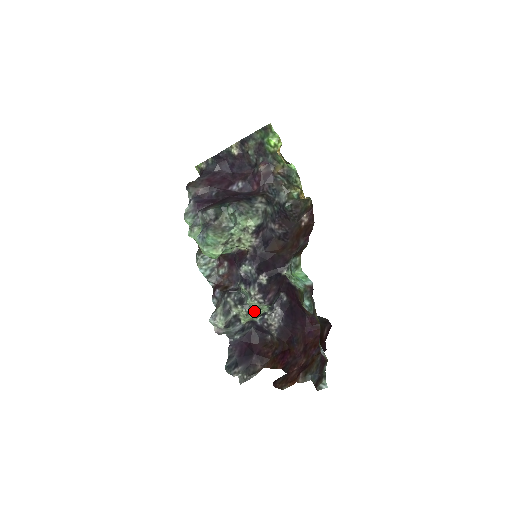
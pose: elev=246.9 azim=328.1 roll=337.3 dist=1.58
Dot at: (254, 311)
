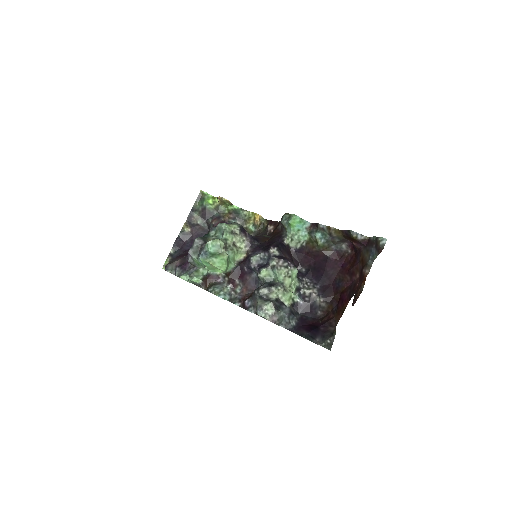
Dot at: (288, 286)
